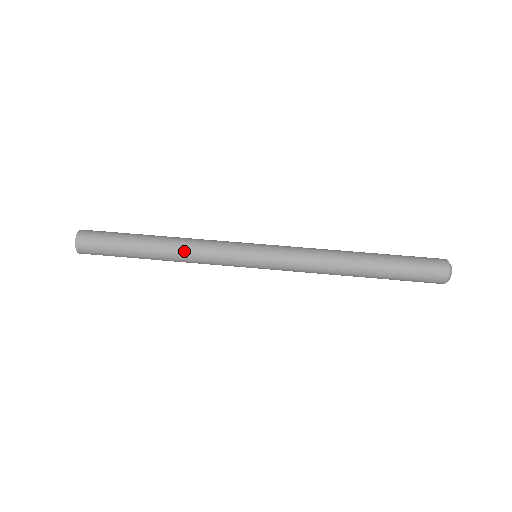
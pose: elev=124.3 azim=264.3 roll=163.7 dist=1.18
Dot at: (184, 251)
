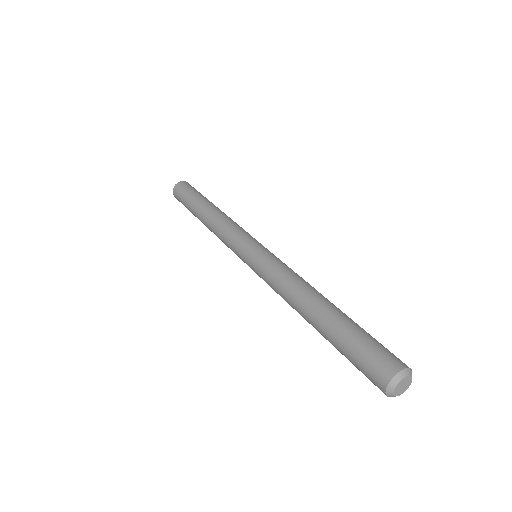
Dot at: (212, 230)
